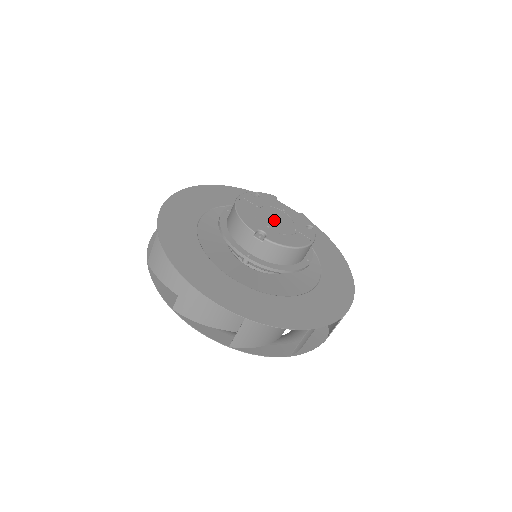
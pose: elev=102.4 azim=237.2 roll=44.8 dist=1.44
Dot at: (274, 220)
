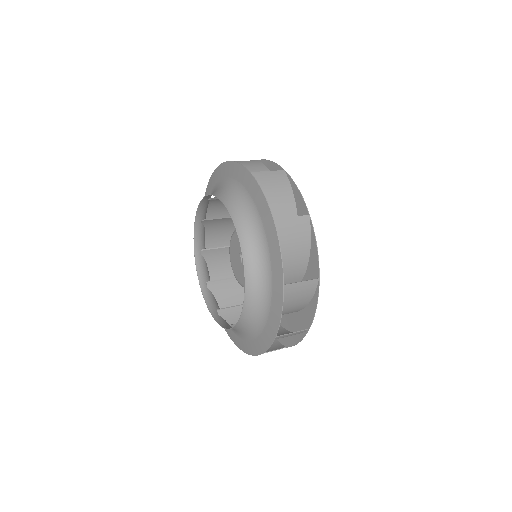
Dot at: occluded
